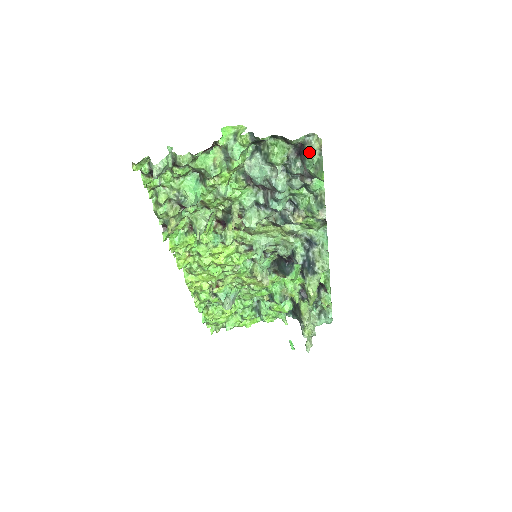
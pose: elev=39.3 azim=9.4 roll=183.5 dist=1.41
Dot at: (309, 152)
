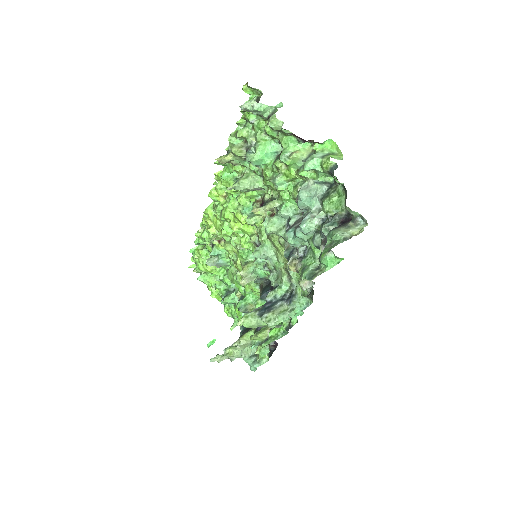
Dot at: (343, 227)
